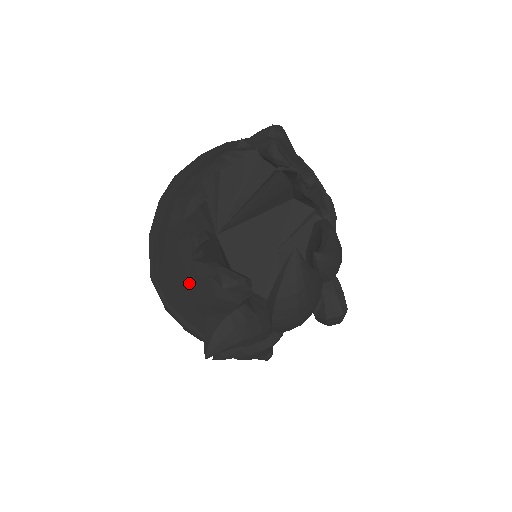
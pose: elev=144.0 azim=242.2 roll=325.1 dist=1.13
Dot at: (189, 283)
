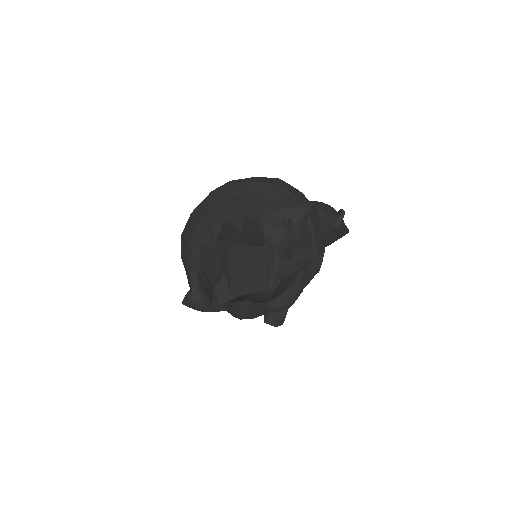
Dot at: (186, 272)
